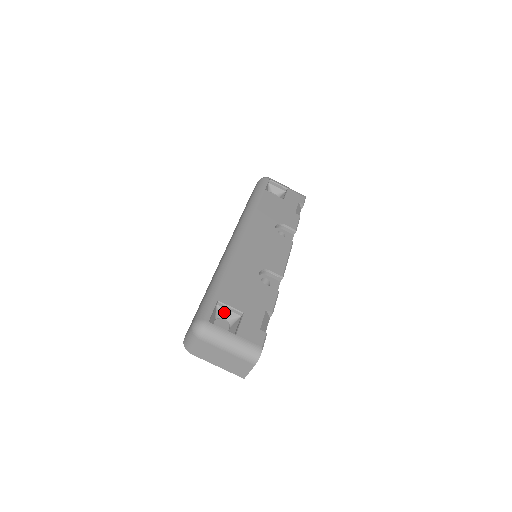
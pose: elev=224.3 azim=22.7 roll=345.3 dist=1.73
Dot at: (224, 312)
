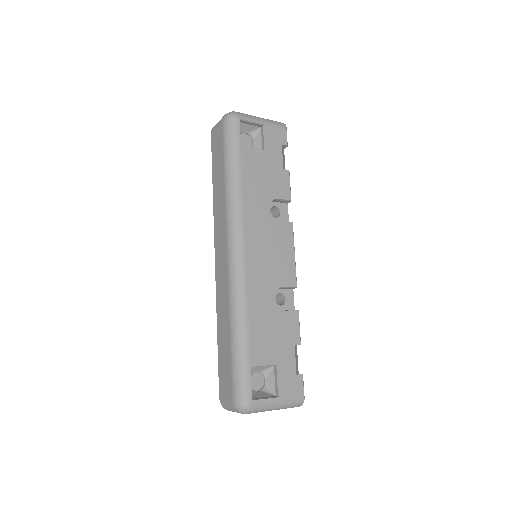
Dot at: (256, 369)
